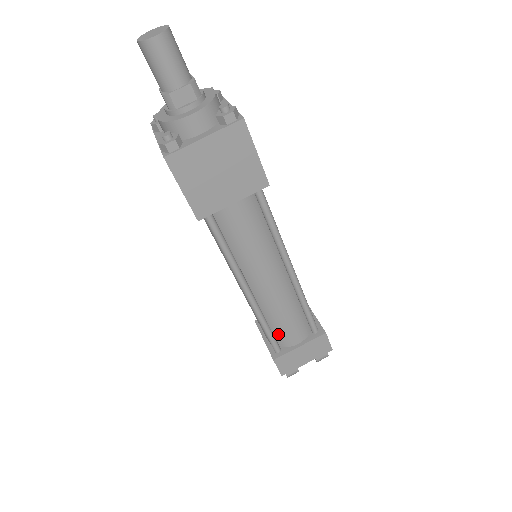
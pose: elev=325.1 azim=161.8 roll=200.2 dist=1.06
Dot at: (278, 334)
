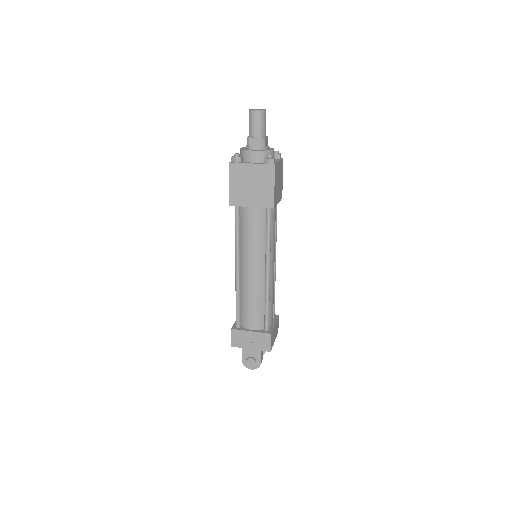
Dot at: occluded
